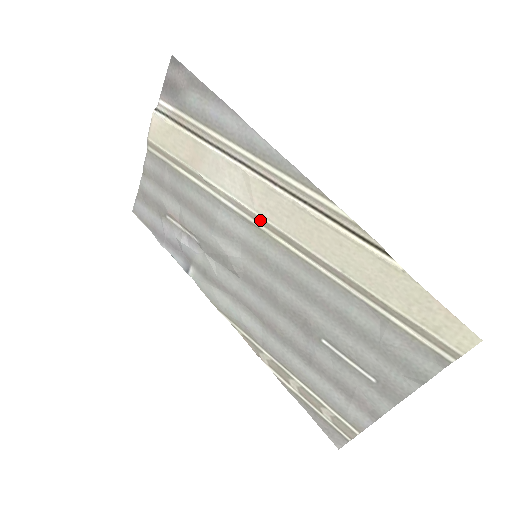
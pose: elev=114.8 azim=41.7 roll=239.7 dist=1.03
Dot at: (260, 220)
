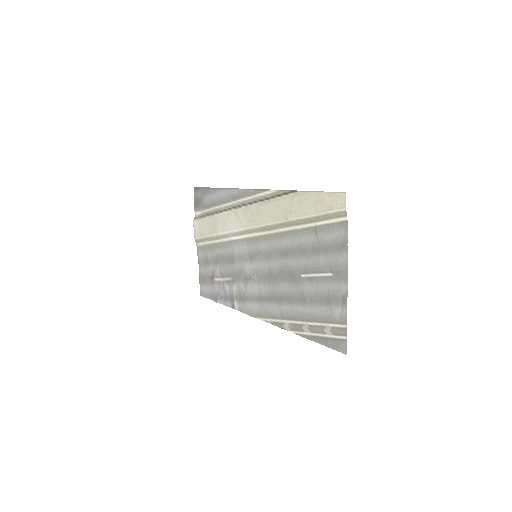
Dot at: (249, 231)
